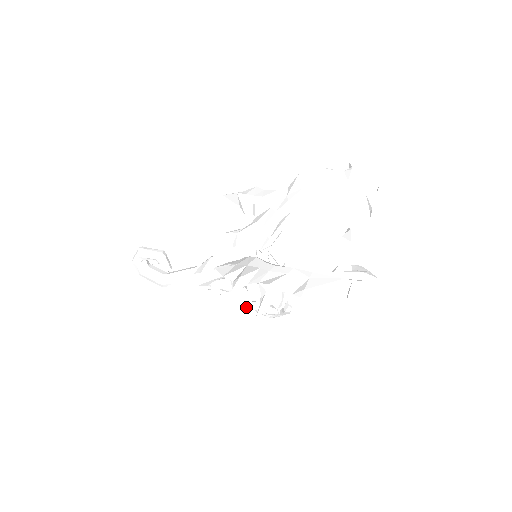
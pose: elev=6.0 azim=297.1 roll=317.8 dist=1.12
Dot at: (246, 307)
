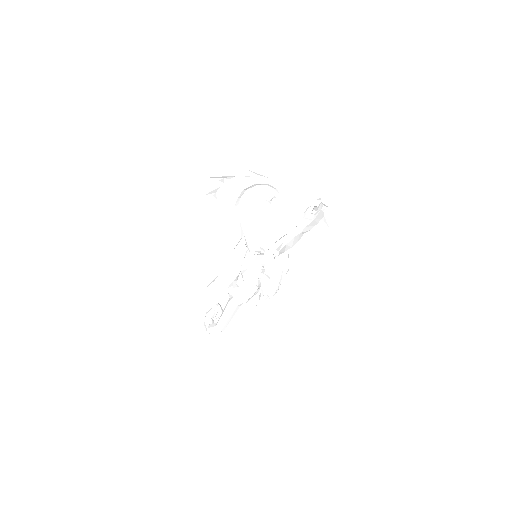
Dot at: (259, 301)
